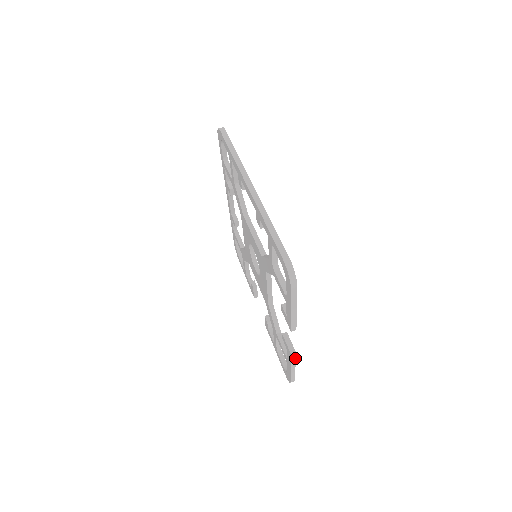
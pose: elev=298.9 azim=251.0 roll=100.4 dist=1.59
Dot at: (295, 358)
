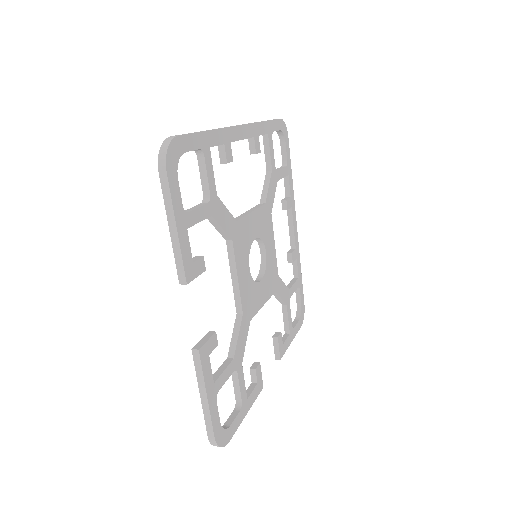
Dot at: (202, 368)
